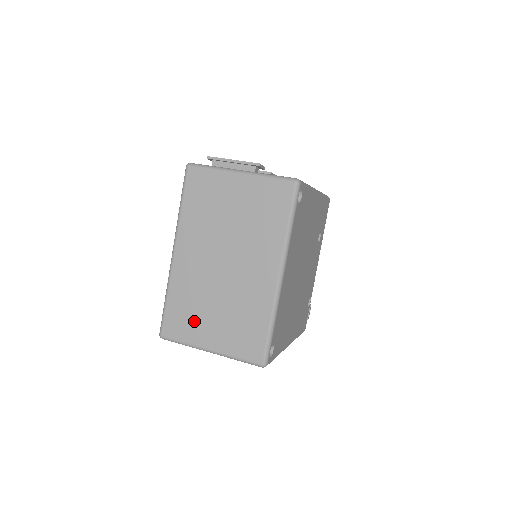
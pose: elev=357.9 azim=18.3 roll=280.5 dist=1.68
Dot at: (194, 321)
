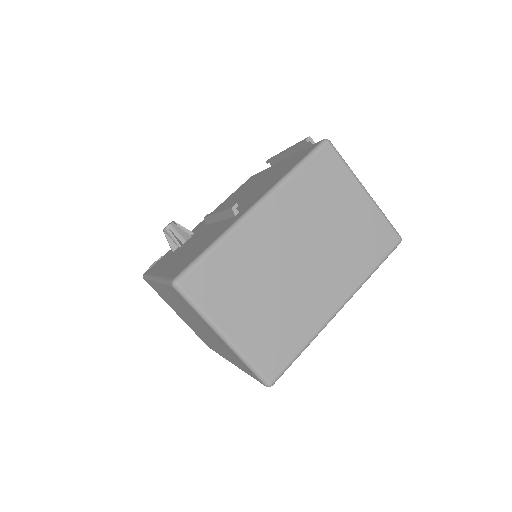
Dot at: (230, 294)
